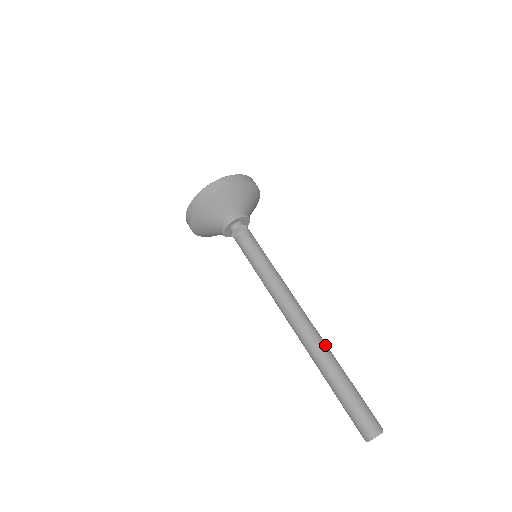
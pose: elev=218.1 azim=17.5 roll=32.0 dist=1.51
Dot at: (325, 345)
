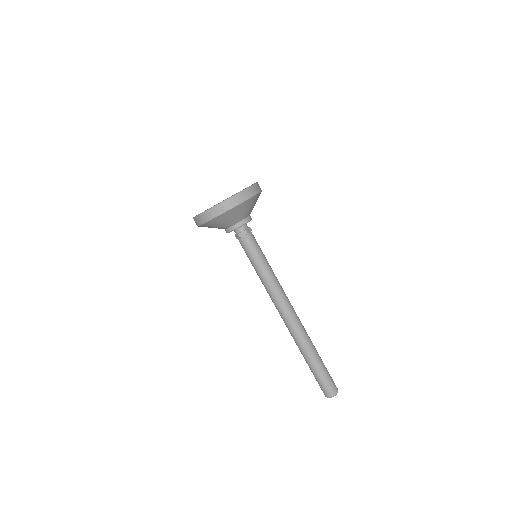
Dot at: (305, 337)
